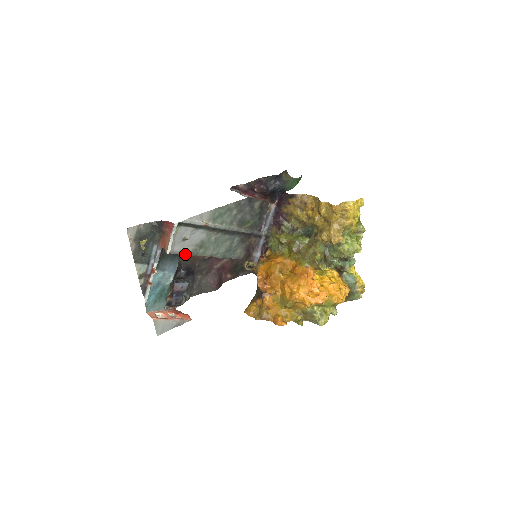
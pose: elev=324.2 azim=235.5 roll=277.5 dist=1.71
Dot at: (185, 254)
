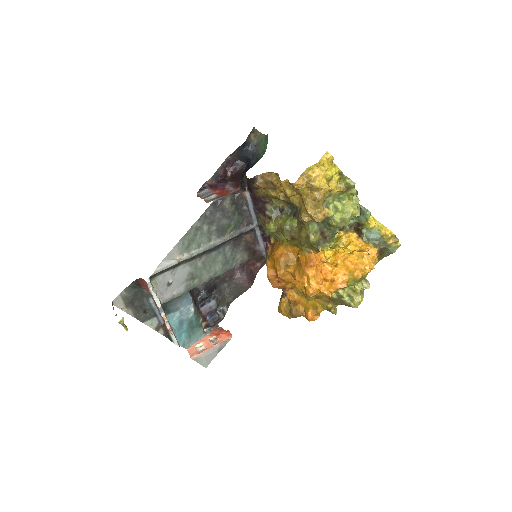
Dot at: (181, 294)
